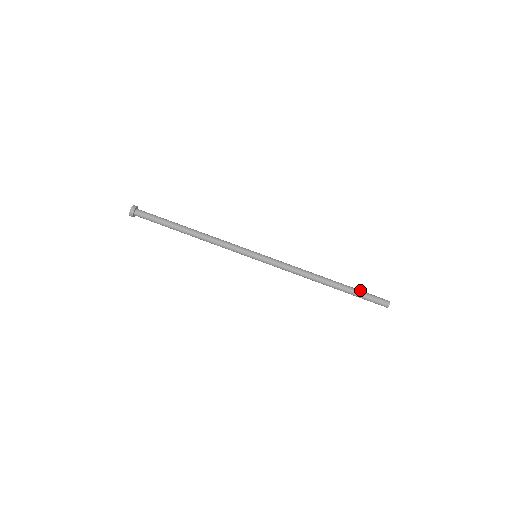
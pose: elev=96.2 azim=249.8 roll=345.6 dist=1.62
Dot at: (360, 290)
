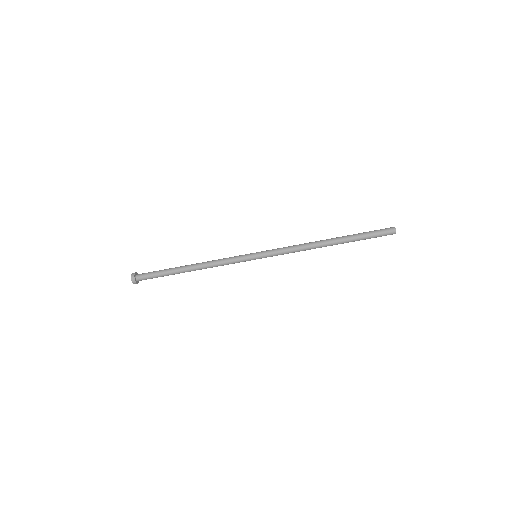
Dot at: occluded
